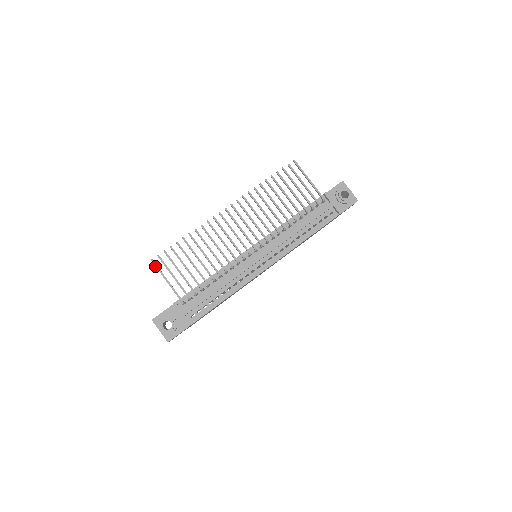
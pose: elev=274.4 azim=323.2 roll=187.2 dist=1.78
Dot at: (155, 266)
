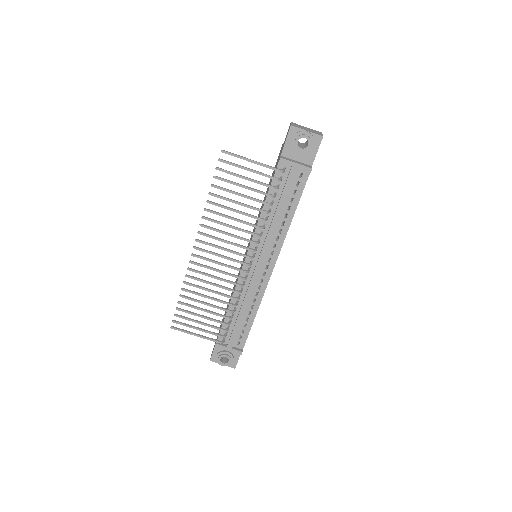
Dot at: occluded
